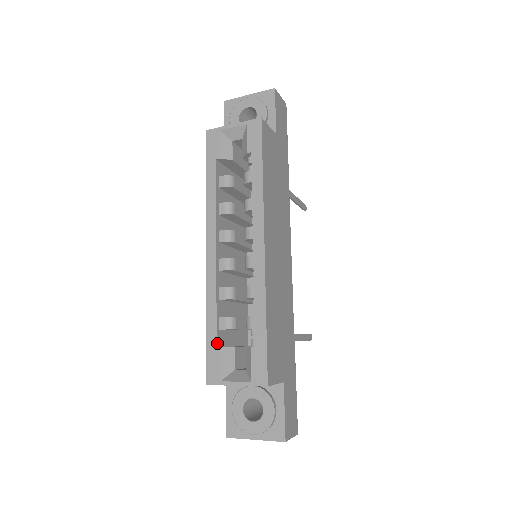
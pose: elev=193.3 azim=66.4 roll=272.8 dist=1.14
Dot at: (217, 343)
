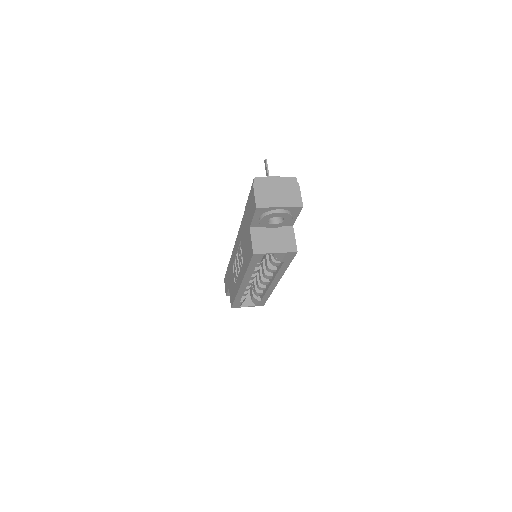
Dot at: (240, 301)
